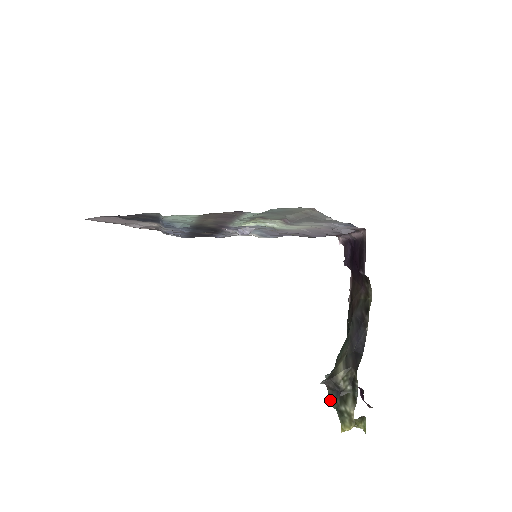
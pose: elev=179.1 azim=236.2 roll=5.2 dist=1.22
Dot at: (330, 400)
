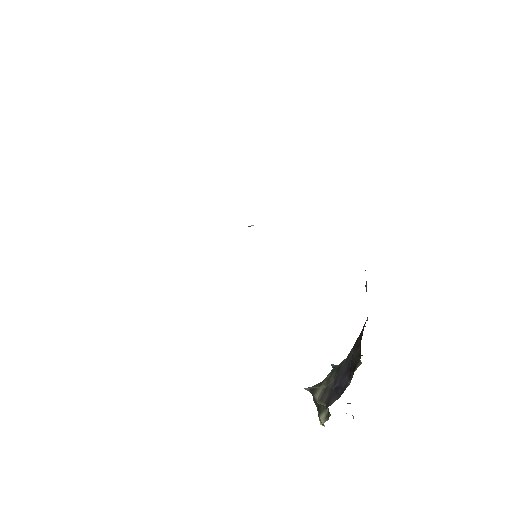
Dot at: (313, 399)
